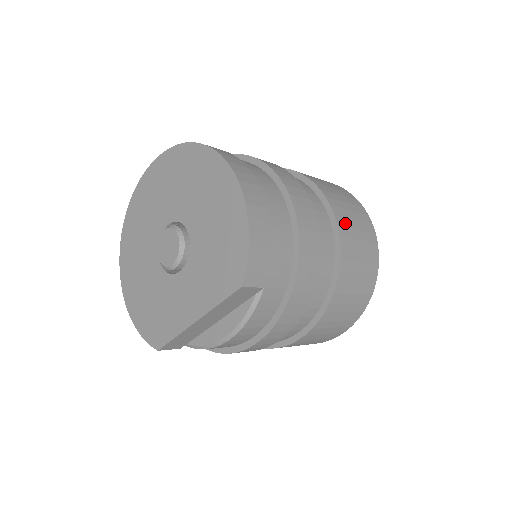
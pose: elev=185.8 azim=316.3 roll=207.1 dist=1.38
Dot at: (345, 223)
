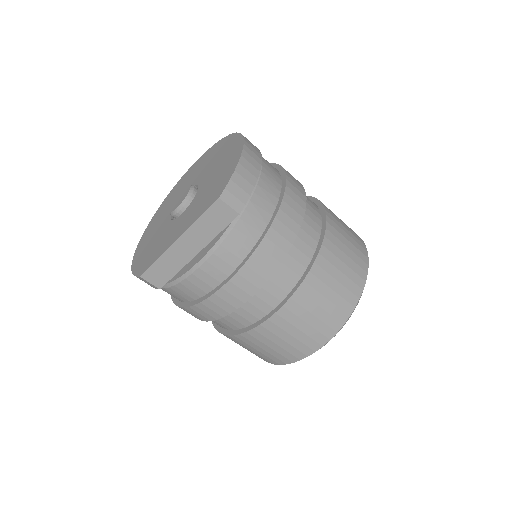
Dot at: (336, 227)
